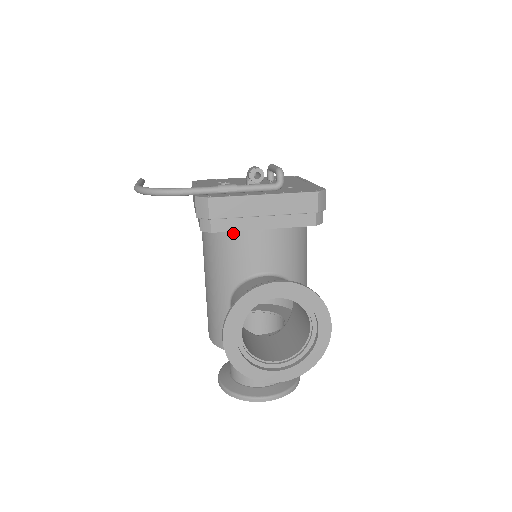
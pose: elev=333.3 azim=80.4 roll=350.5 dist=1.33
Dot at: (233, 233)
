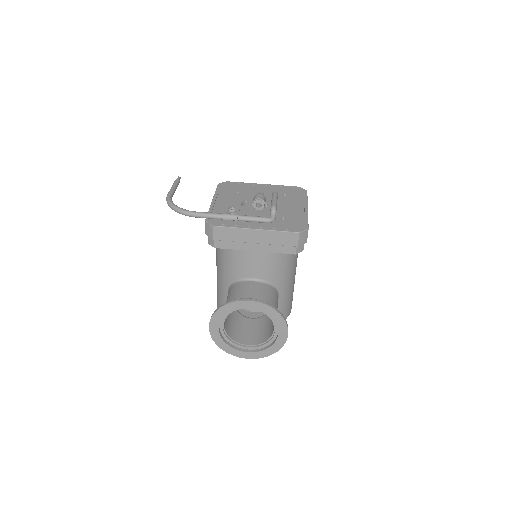
Dot at: occluded
